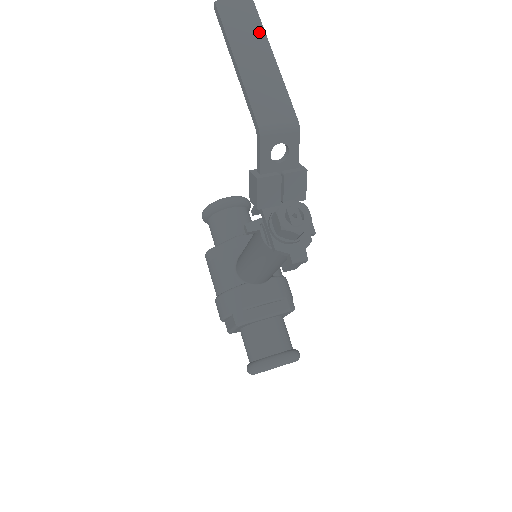
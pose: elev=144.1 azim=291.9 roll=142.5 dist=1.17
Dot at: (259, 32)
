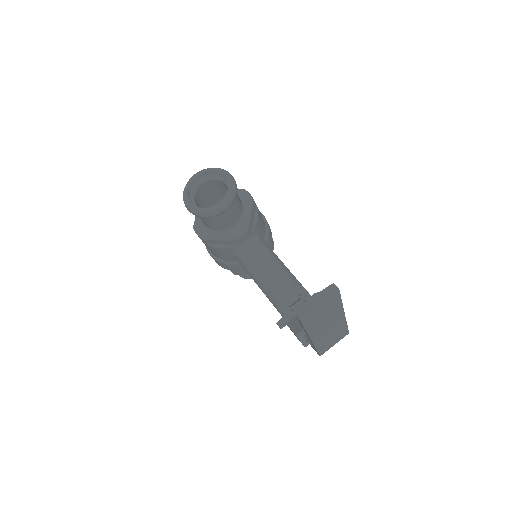
Dot at: (337, 309)
